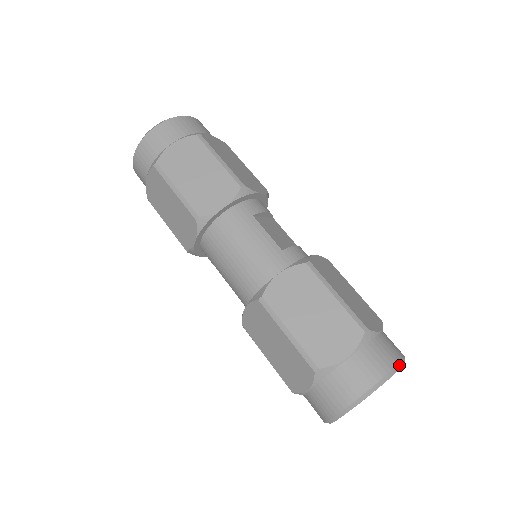
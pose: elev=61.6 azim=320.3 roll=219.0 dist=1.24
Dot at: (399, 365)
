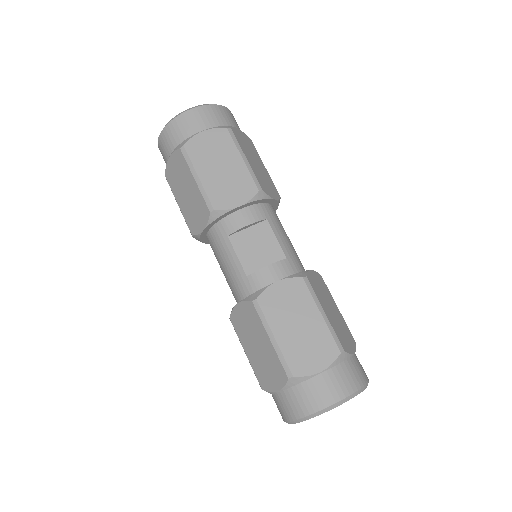
Dot at: (323, 410)
